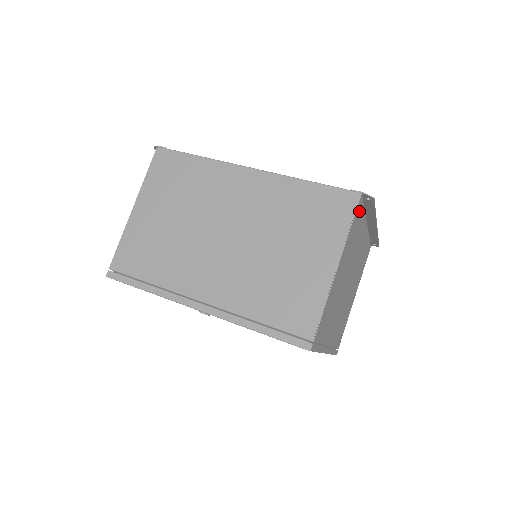
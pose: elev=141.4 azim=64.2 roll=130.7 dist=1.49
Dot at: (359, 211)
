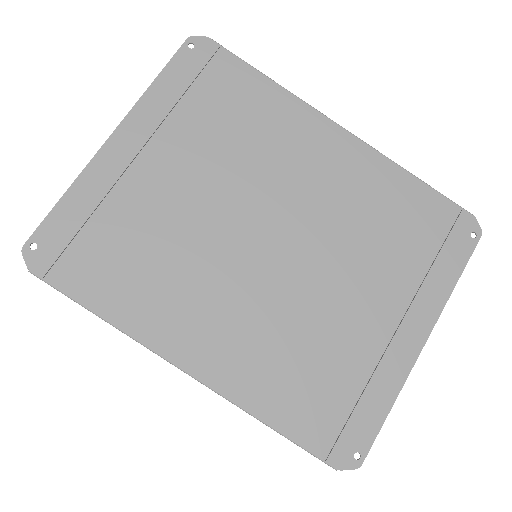
Dot at: occluded
